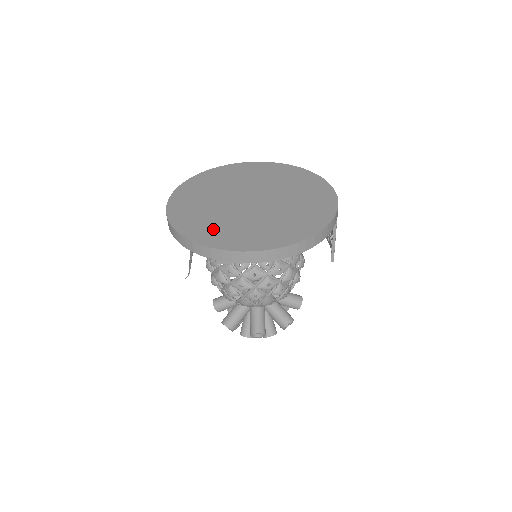
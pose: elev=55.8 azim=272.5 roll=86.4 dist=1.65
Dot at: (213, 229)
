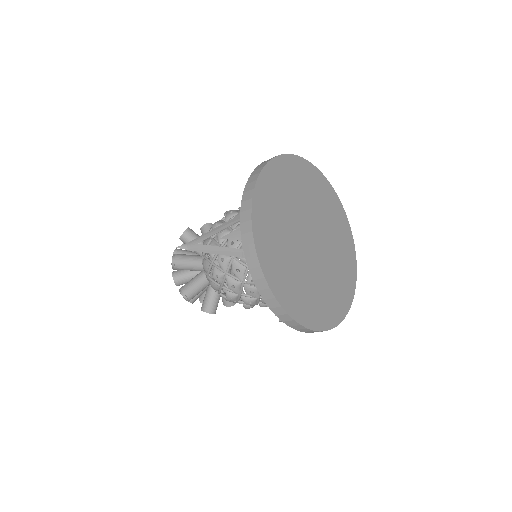
Dot at: (293, 288)
